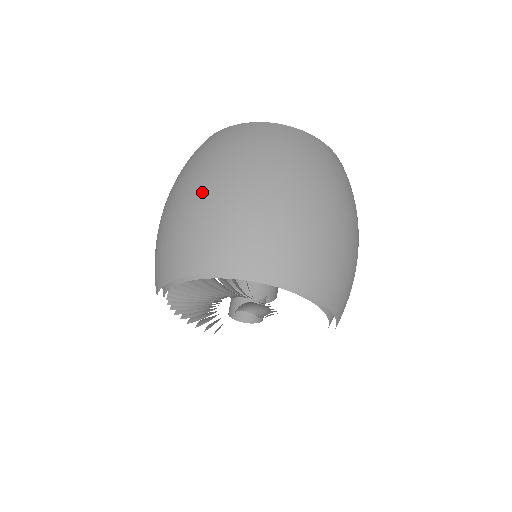
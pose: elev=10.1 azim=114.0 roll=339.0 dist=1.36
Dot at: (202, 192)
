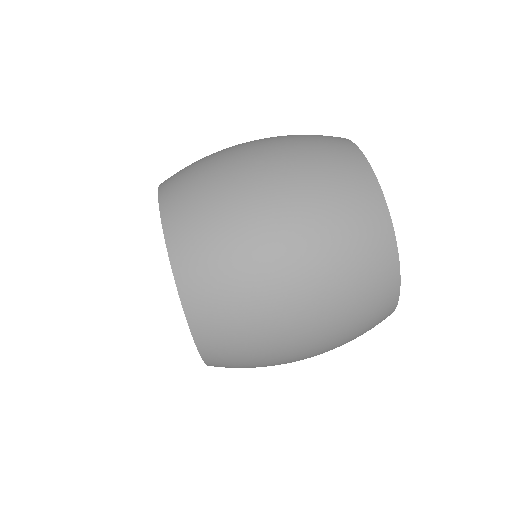
Dot at: (239, 151)
